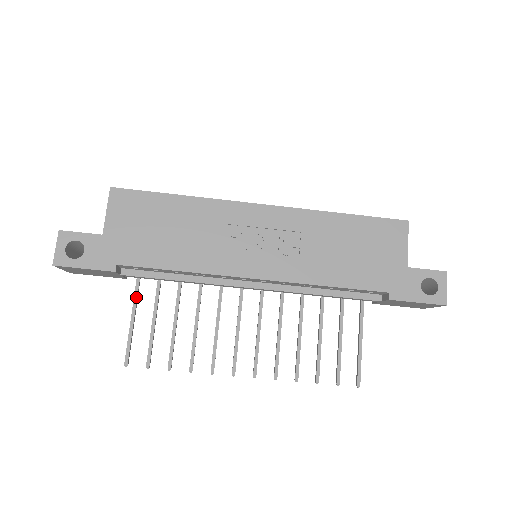
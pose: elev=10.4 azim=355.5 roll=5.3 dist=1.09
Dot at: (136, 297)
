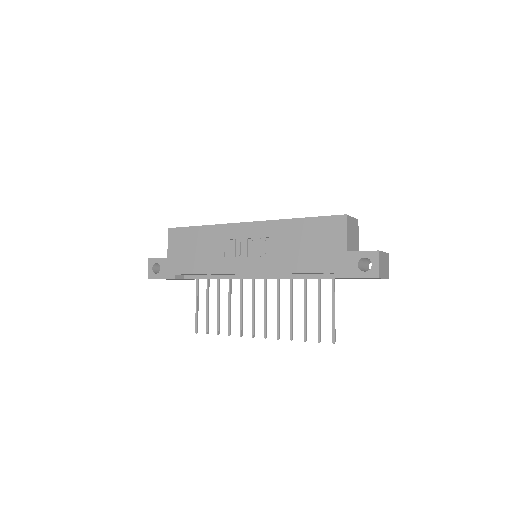
Dot at: (197, 291)
